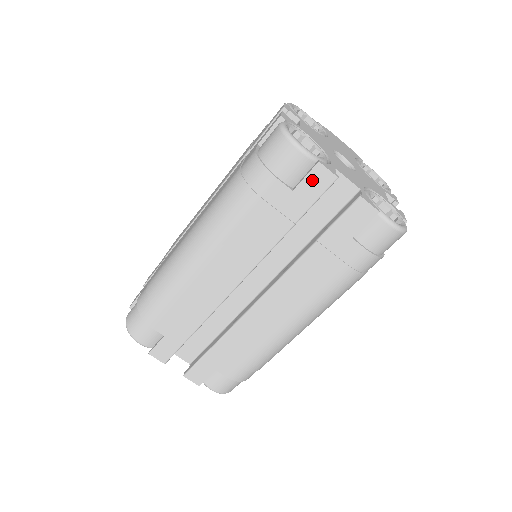
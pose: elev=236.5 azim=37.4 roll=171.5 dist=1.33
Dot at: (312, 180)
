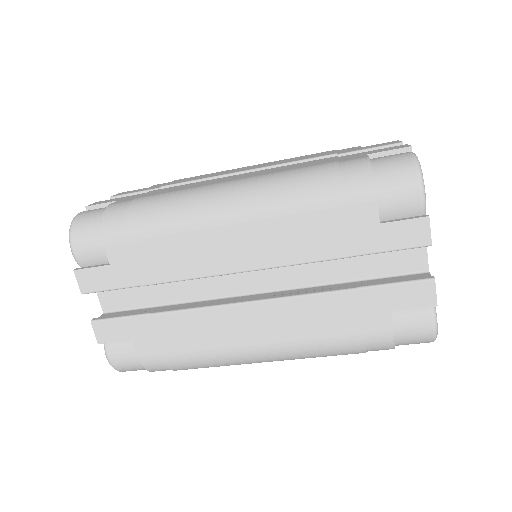
Dot at: (407, 228)
